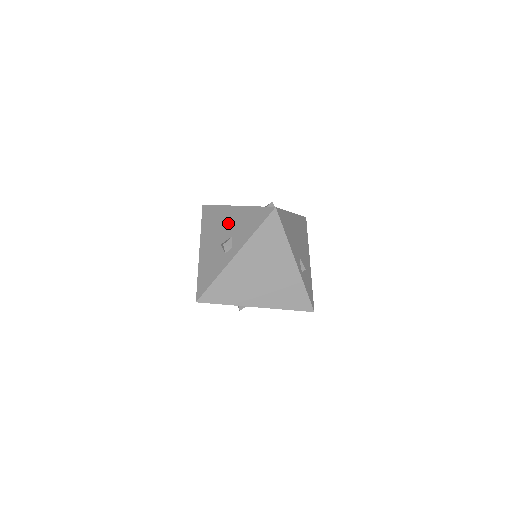
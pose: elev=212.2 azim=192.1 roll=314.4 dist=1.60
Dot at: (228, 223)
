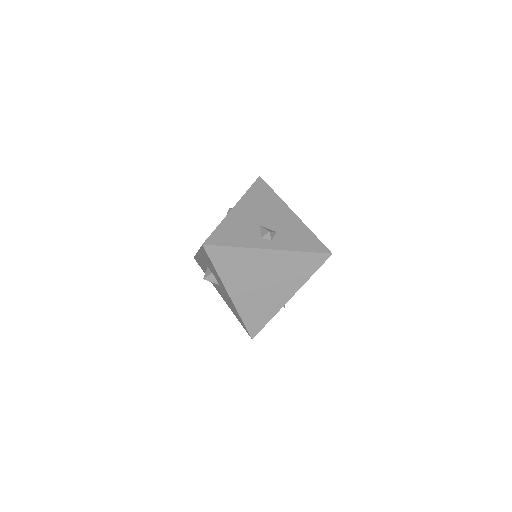
Dot at: (279, 218)
